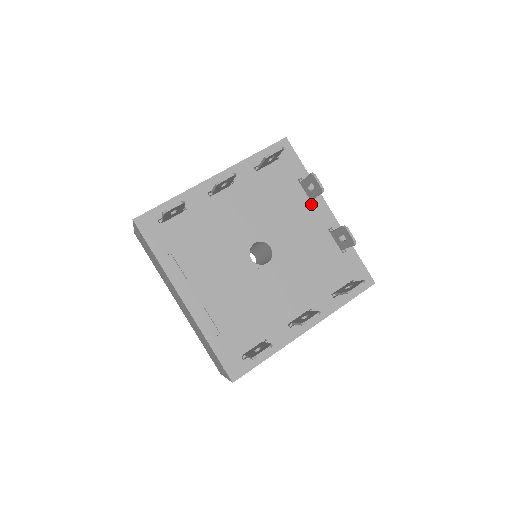
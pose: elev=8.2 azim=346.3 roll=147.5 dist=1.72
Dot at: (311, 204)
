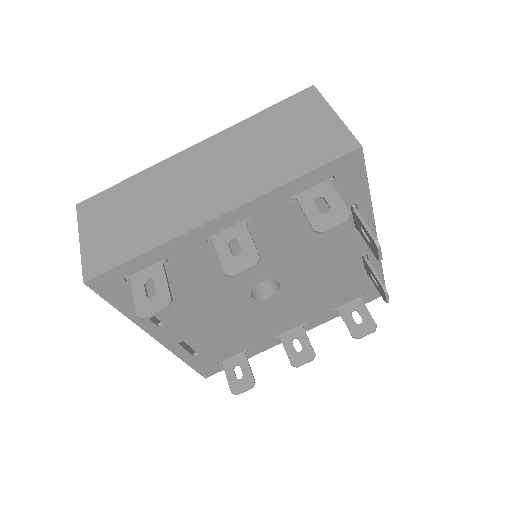
Dot at: (354, 233)
